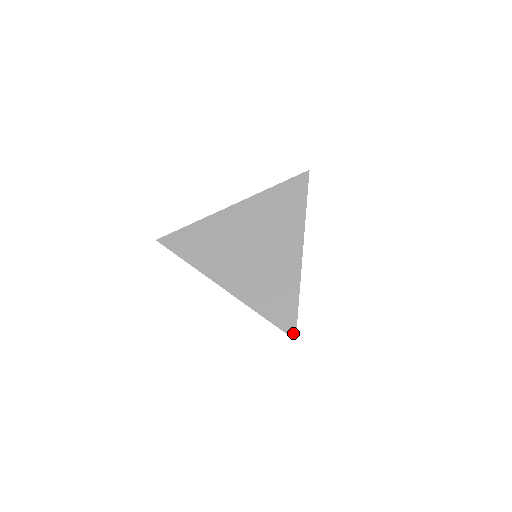
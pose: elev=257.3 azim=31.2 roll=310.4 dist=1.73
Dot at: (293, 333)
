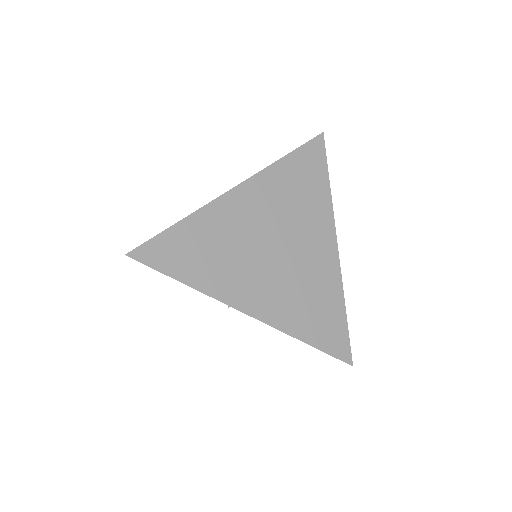
Dot at: (348, 358)
